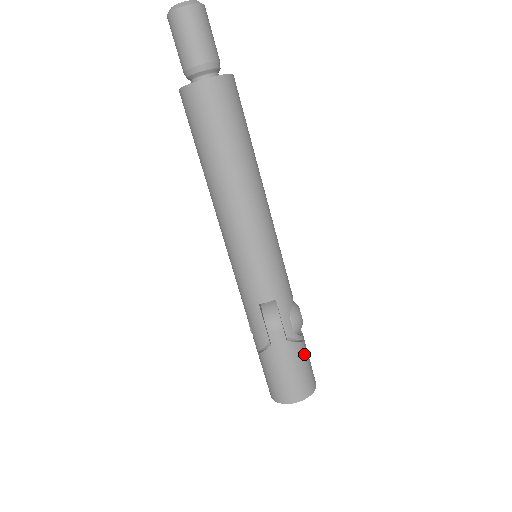
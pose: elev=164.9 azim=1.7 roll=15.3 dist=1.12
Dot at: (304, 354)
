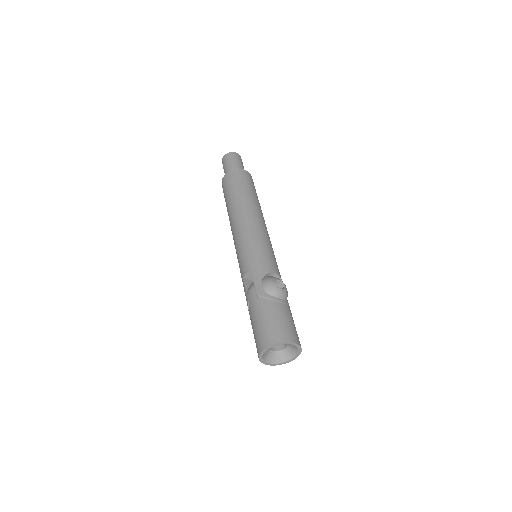
Dot at: (274, 310)
